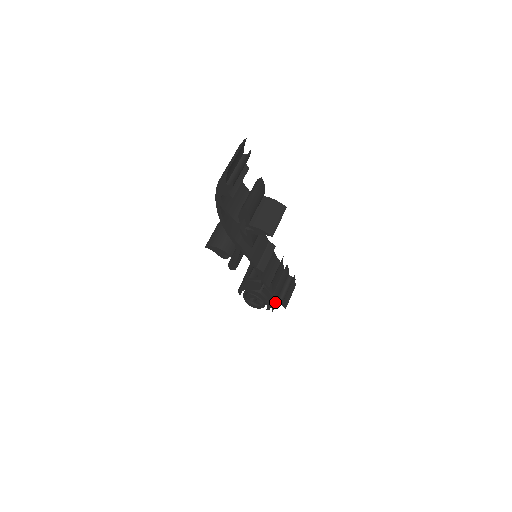
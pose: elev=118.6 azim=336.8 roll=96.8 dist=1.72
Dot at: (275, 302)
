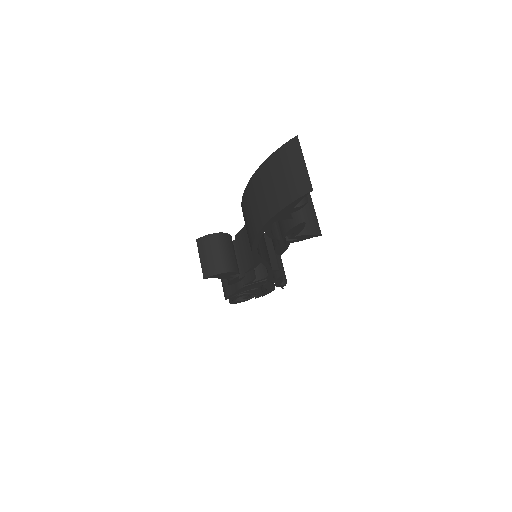
Dot at: (273, 288)
